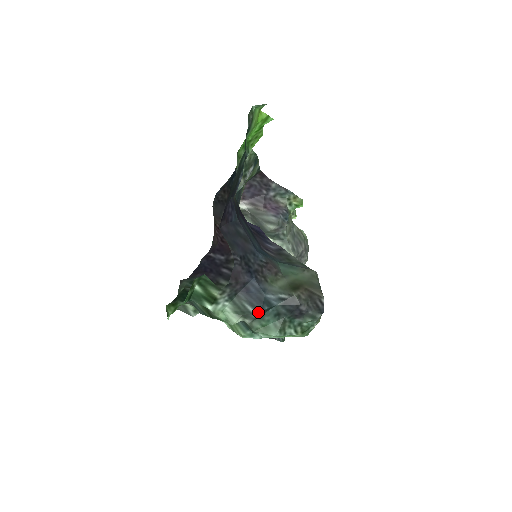
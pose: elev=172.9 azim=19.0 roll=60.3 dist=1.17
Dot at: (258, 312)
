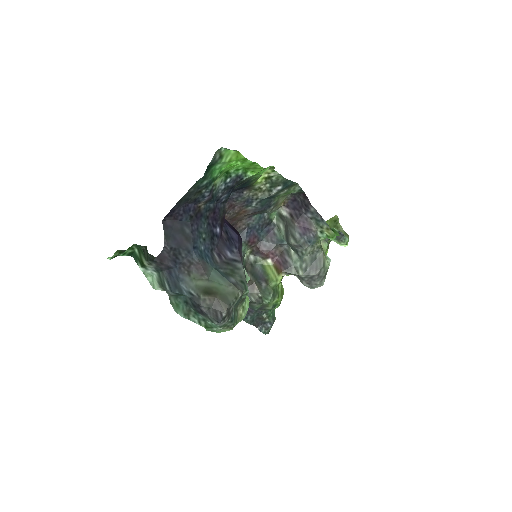
Dot at: (171, 292)
